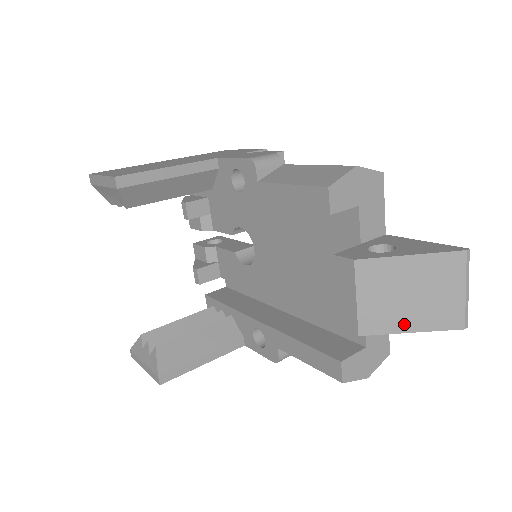
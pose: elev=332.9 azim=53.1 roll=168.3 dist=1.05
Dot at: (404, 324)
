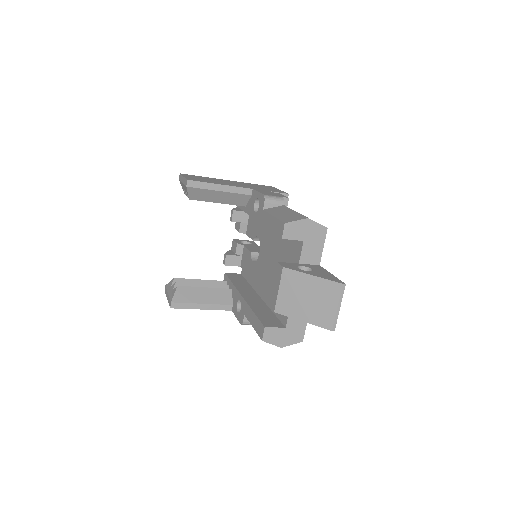
Dot at: (300, 315)
